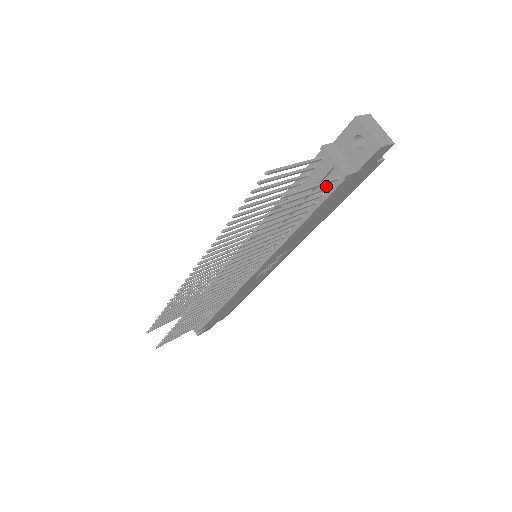
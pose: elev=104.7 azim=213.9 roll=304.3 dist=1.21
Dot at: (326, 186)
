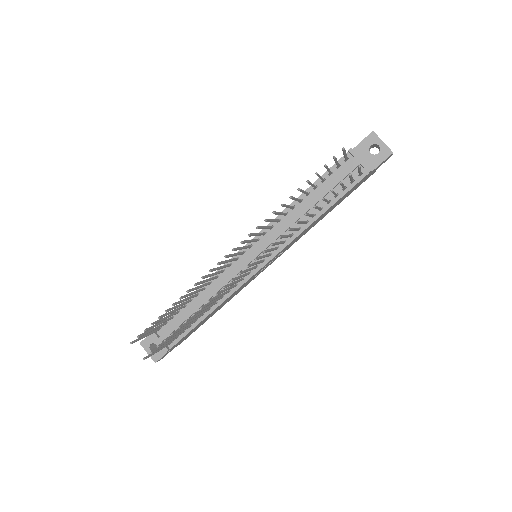
Dot at: occluded
